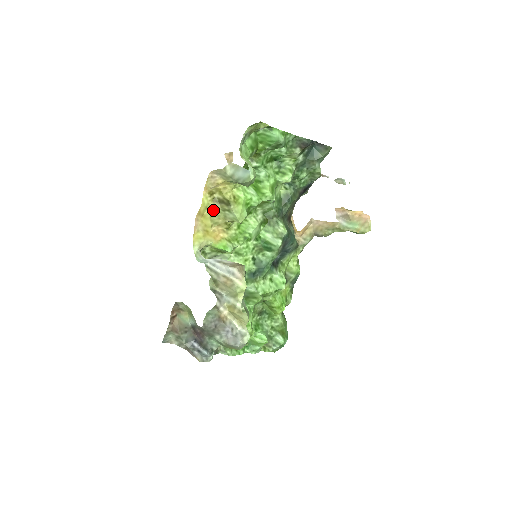
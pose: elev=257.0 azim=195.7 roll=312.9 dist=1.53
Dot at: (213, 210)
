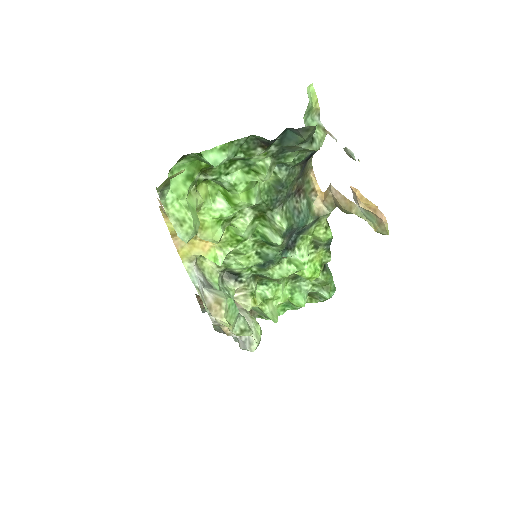
Dot at: occluded
